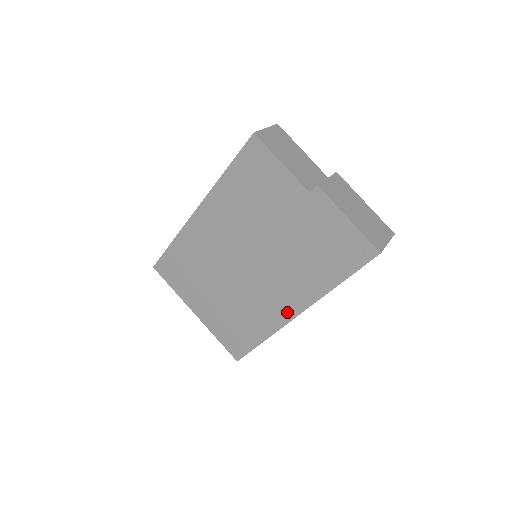
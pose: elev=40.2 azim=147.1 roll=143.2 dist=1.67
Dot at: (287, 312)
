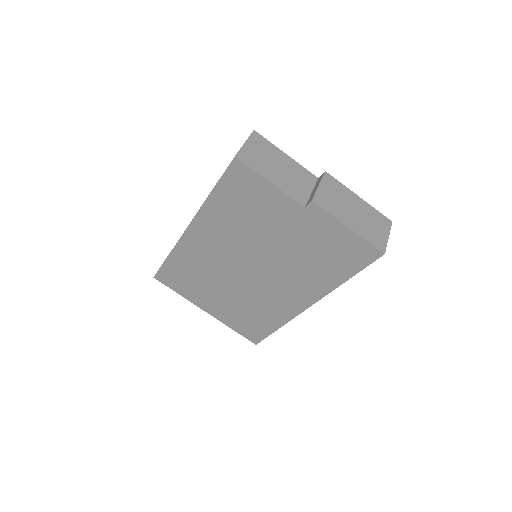
Dot at: (298, 305)
